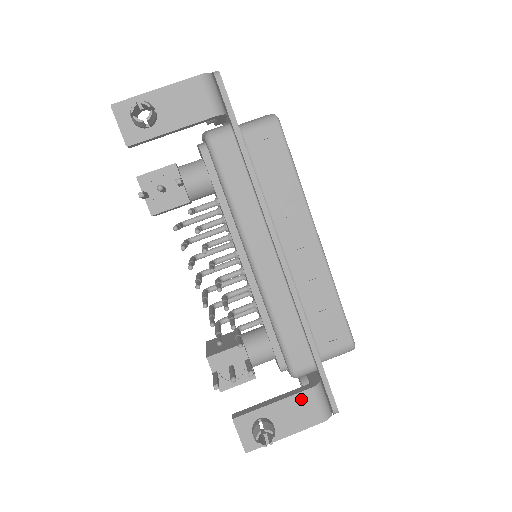
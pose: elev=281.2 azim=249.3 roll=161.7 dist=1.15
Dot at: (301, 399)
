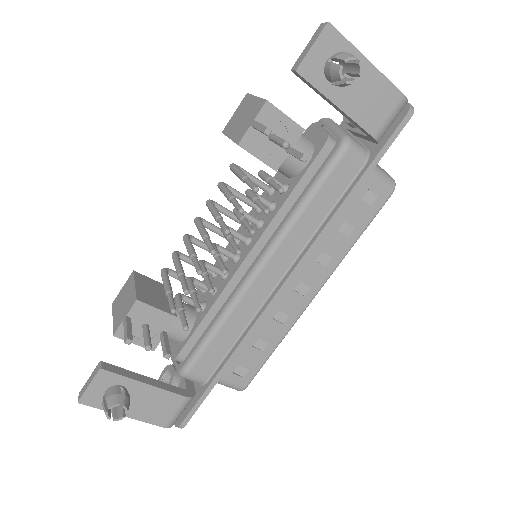
Dot at: (169, 398)
